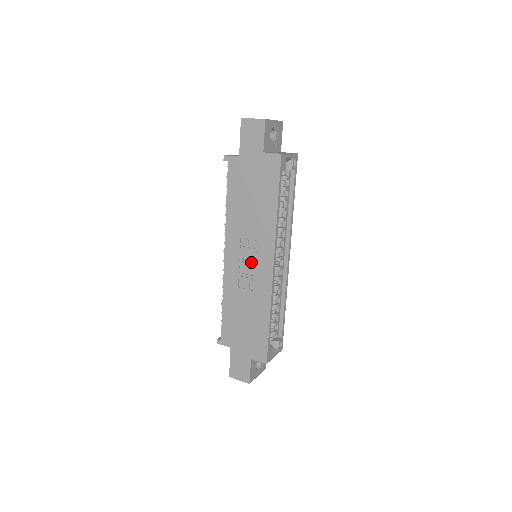
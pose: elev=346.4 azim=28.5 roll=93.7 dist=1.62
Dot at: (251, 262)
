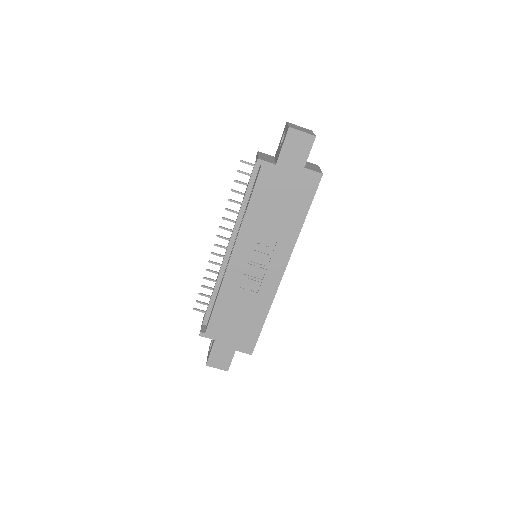
Dot at: (260, 266)
